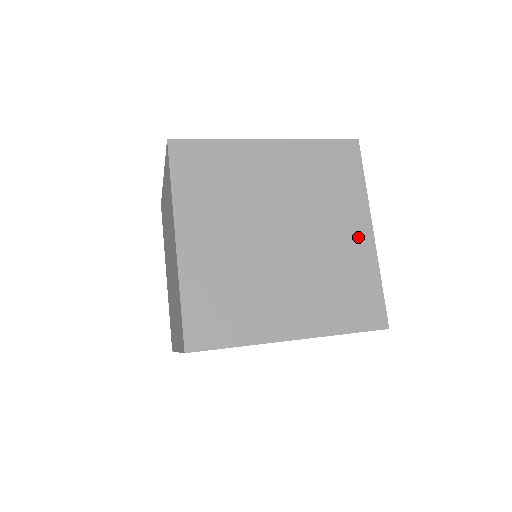
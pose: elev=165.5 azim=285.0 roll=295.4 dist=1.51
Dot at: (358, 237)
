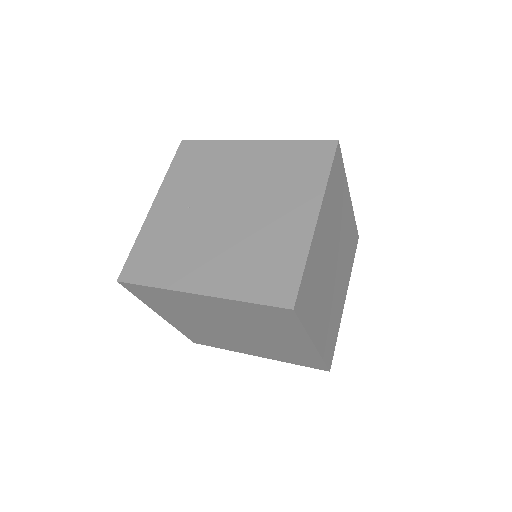
Dot at: occluded
